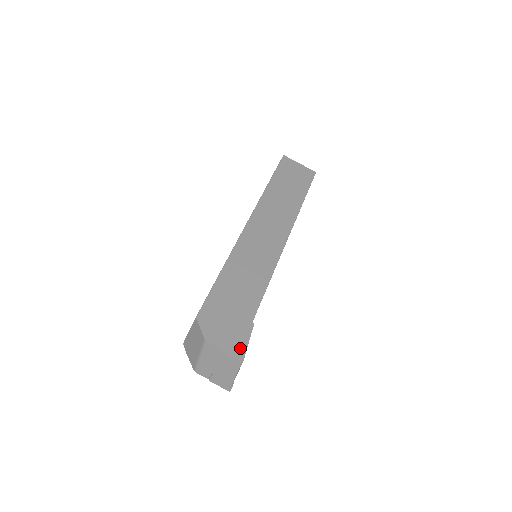
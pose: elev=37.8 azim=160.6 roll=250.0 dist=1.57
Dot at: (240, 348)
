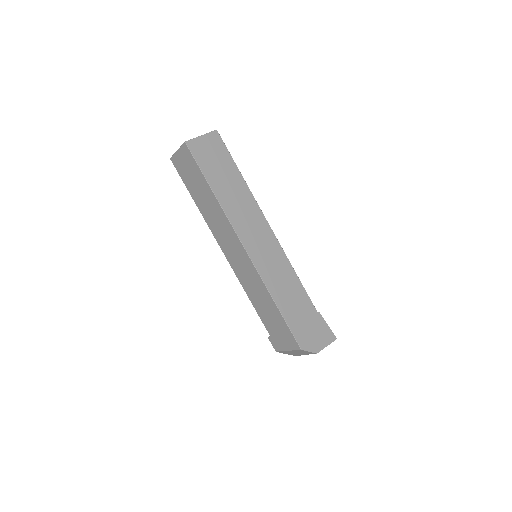
Dot at: (329, 334)
